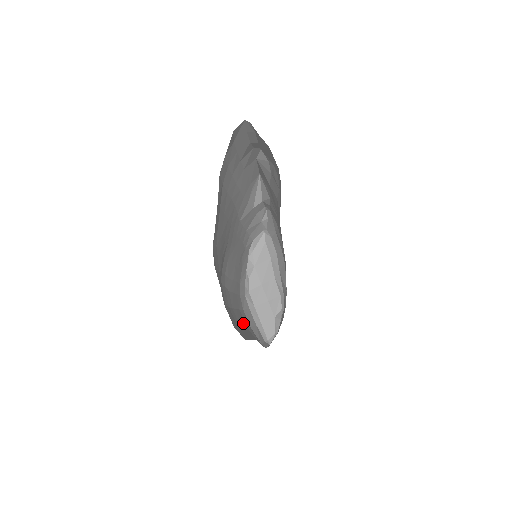
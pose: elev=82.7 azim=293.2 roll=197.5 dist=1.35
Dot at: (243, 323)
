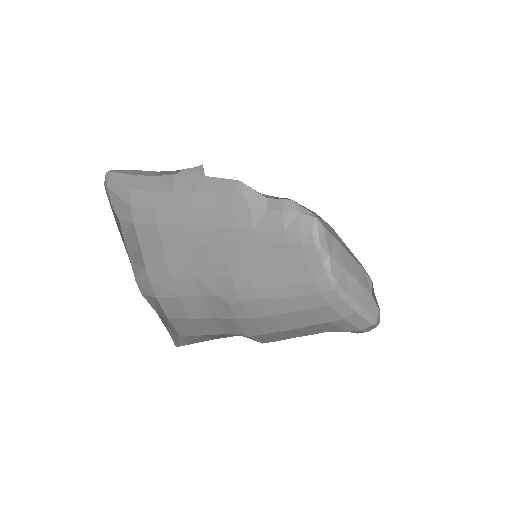
Dot at: (315, 321)
